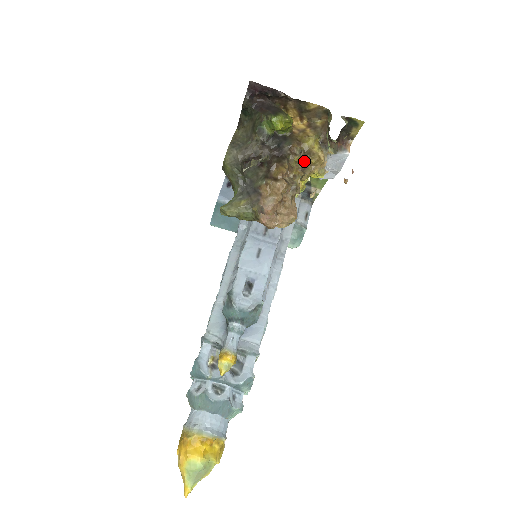
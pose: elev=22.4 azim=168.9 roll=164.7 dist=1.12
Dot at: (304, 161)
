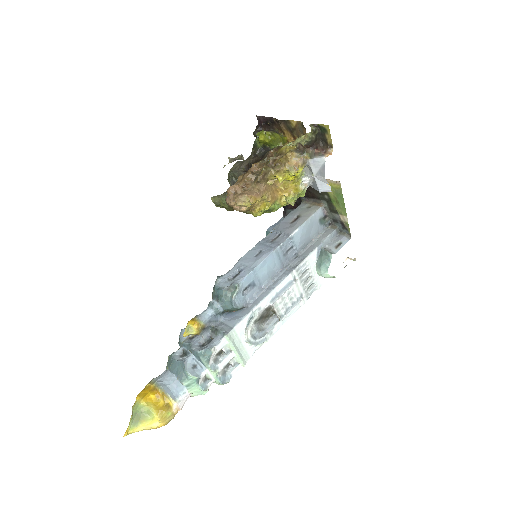
Dot at: (276, 161)
